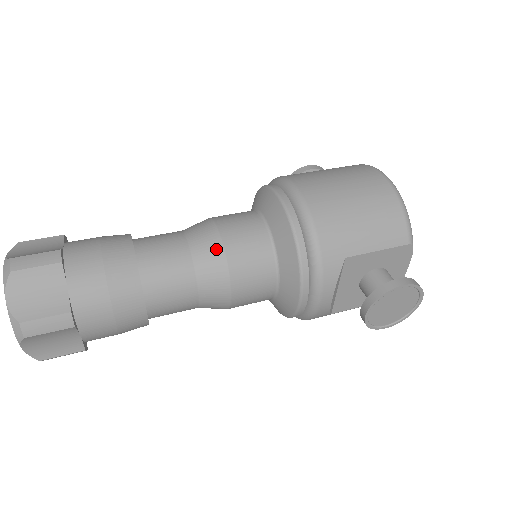
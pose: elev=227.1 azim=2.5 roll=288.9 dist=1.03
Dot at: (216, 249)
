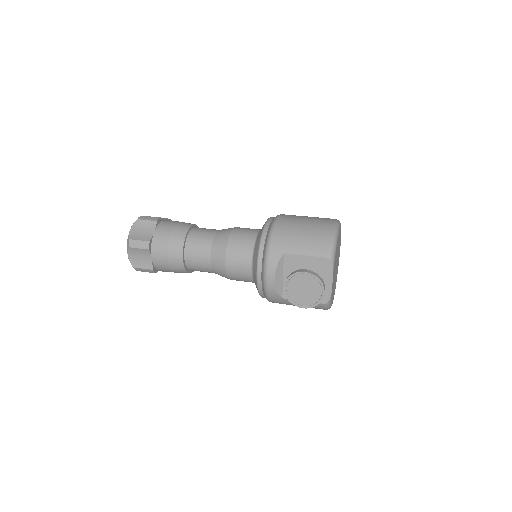
Dot at: (226, 236)
